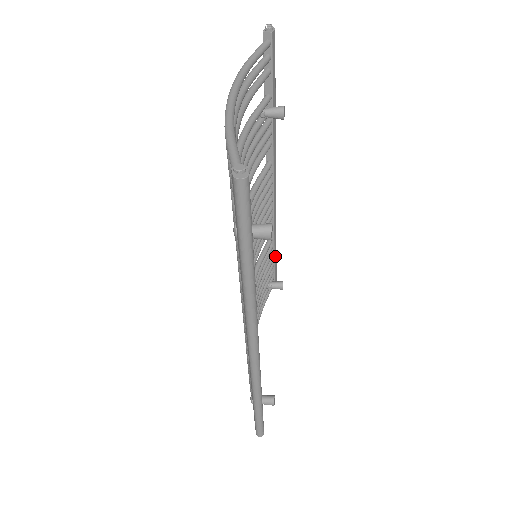
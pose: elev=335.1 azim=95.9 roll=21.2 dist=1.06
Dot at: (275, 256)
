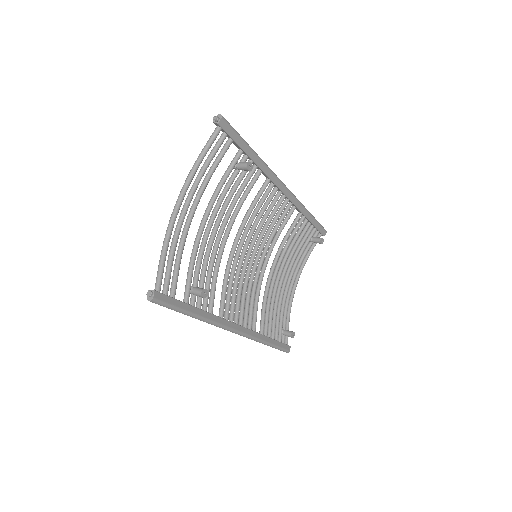
Dot at: (312, 220)
